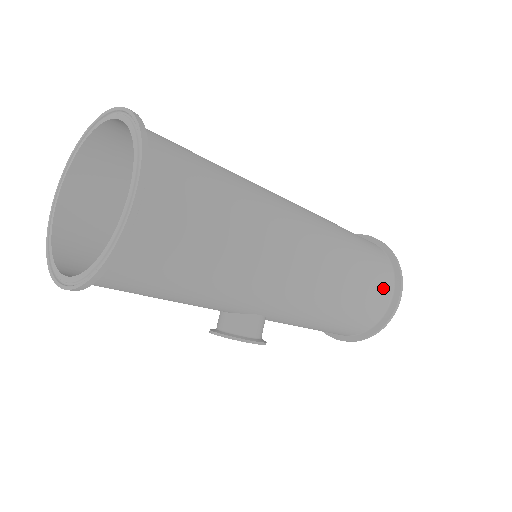
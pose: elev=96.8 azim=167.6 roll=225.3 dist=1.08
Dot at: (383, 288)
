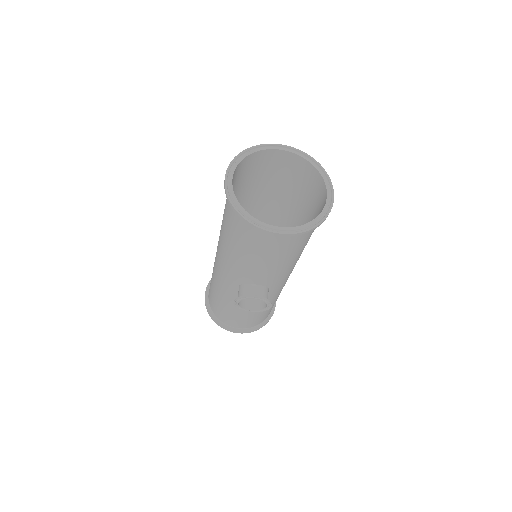
Dot at: occluded
